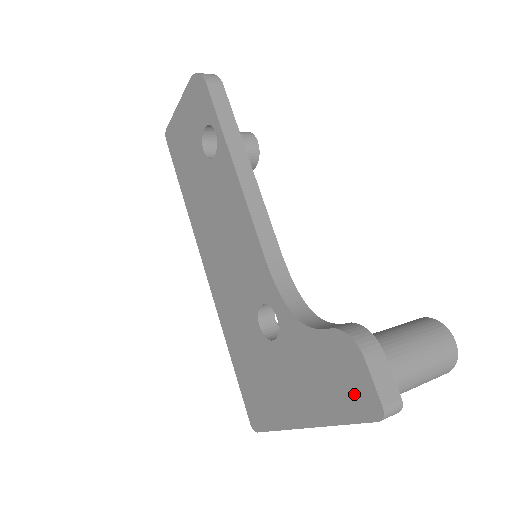
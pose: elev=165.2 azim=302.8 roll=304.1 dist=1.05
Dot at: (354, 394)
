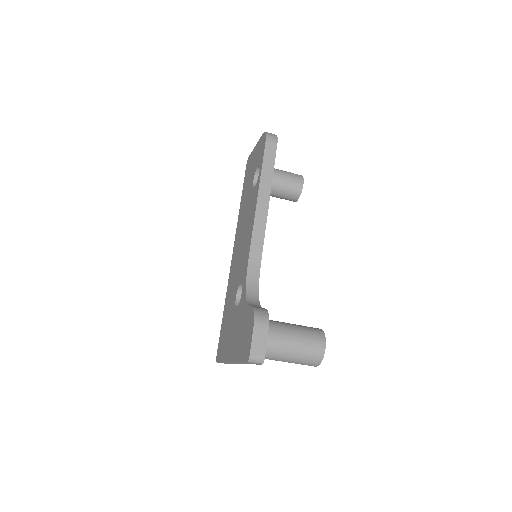
Dot at: (246, 345)
